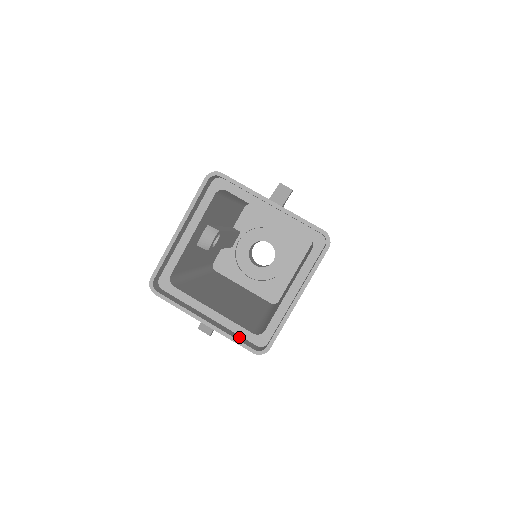
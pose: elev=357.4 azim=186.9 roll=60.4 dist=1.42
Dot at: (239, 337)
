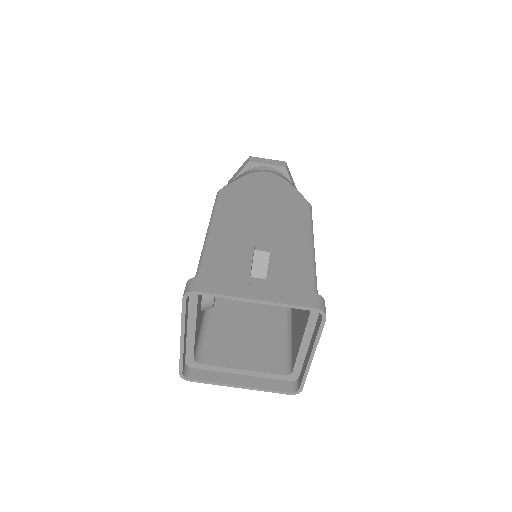
Dot at: (273, 383)
